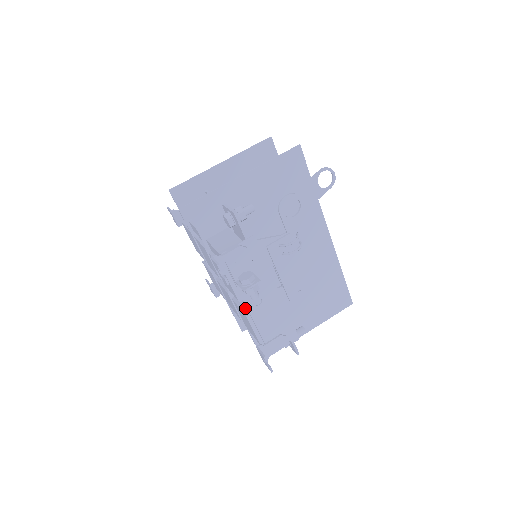
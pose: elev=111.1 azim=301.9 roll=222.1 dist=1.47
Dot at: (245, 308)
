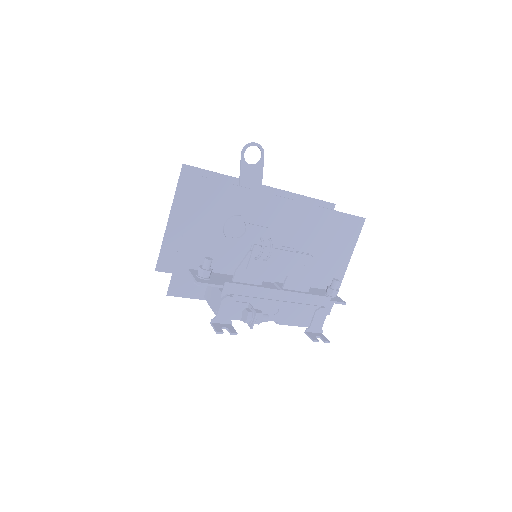
Dot at: occluded
